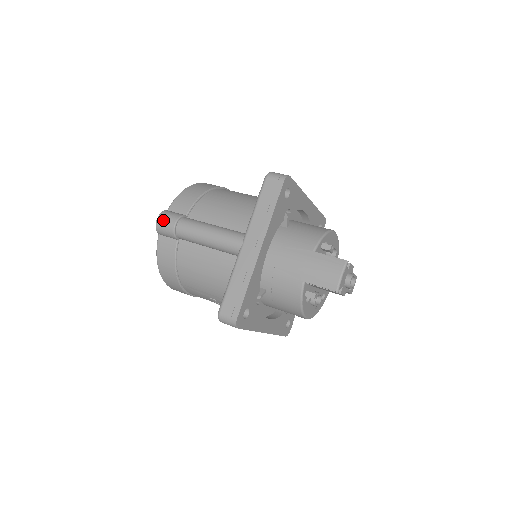
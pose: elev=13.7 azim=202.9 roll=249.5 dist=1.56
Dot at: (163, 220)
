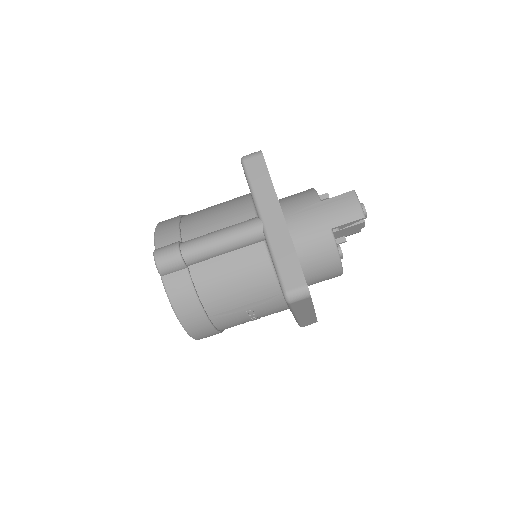
Dot at: (163, 255)
